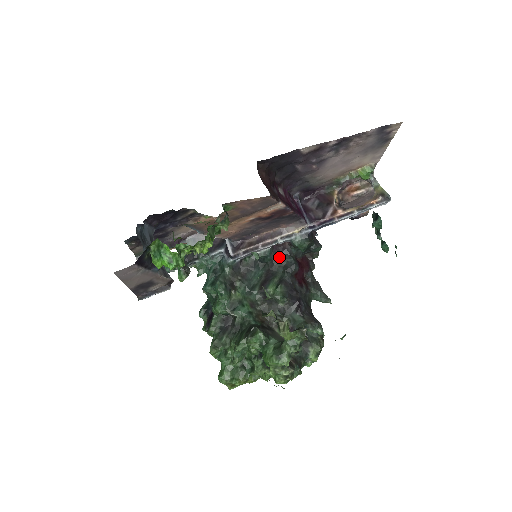
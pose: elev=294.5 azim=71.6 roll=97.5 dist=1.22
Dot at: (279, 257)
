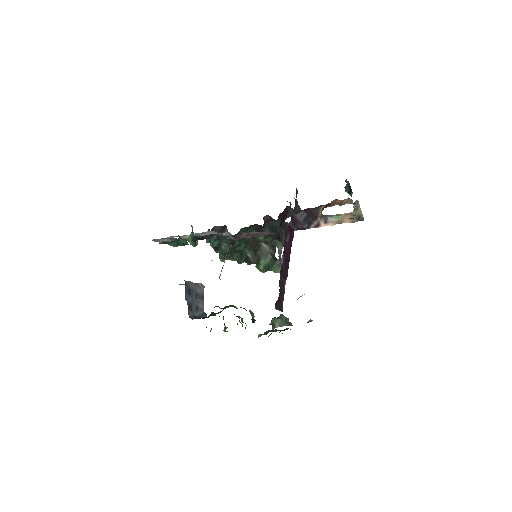
Dot at: (267, 225)
